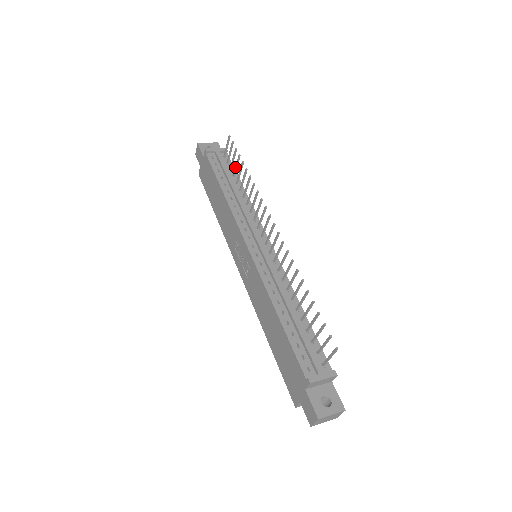
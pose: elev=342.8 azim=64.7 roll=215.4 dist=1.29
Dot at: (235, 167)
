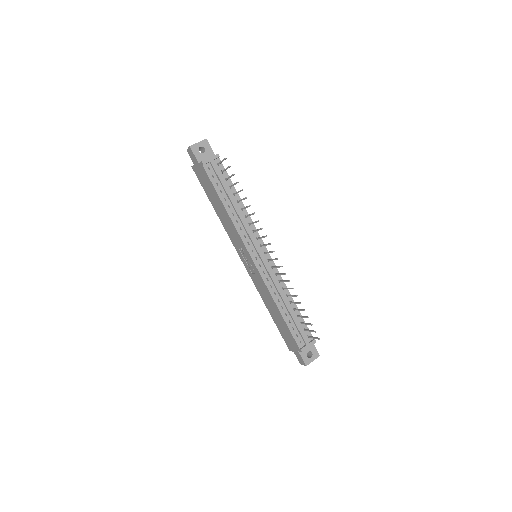
Dot at: (233, 185)
